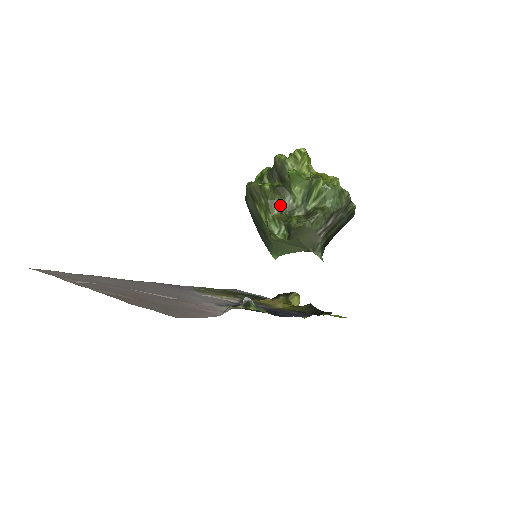
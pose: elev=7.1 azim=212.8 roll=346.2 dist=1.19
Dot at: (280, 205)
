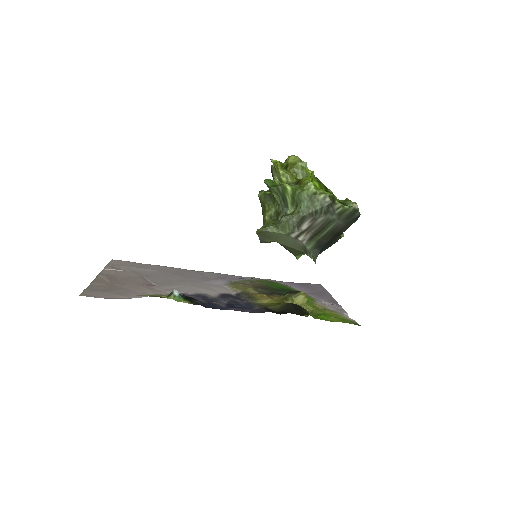
Dot at: (270, 211)
